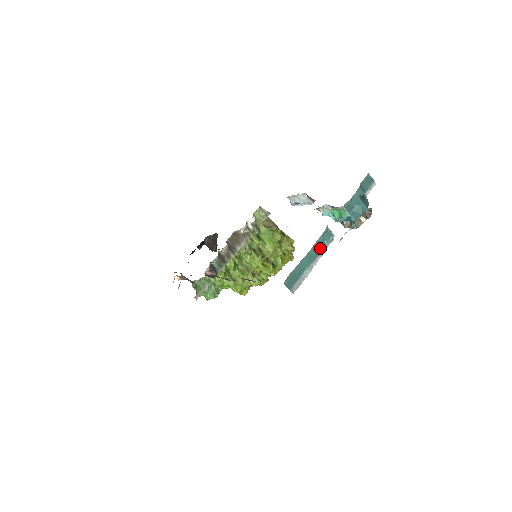
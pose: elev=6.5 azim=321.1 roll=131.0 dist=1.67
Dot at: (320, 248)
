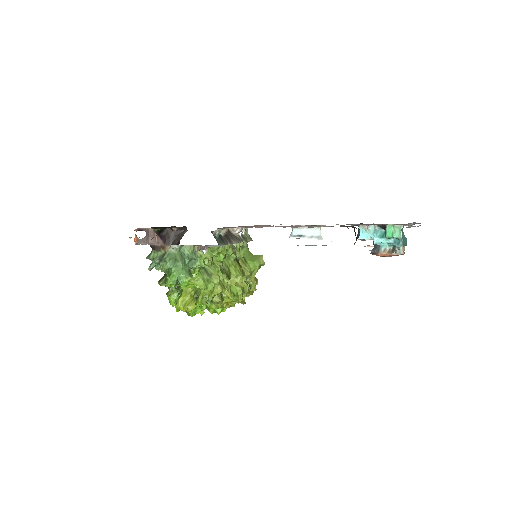
Dot at: (403, 235)
